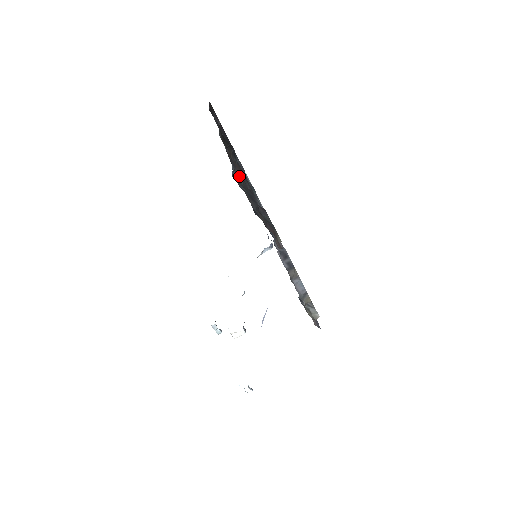
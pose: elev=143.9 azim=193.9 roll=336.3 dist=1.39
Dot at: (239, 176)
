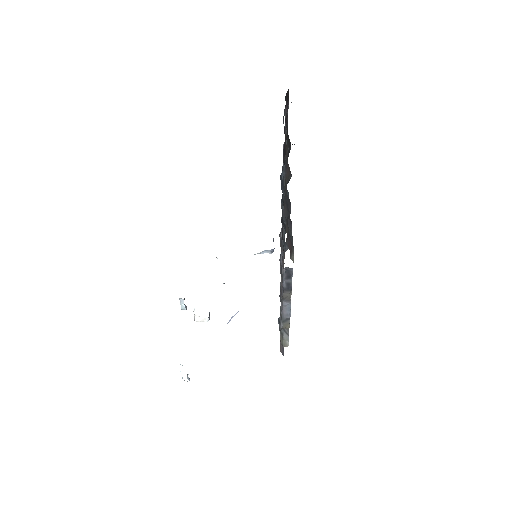
Dot at: (285, 178)
